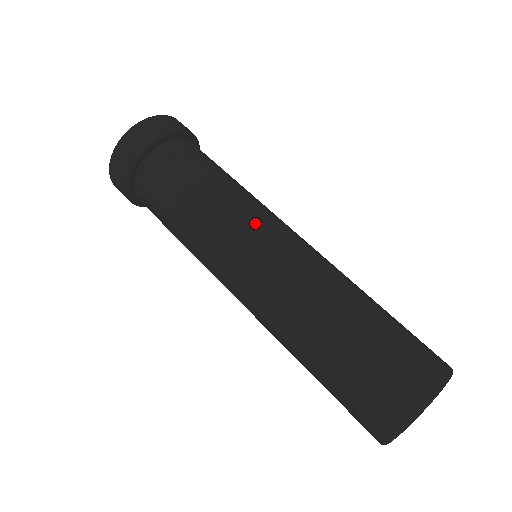
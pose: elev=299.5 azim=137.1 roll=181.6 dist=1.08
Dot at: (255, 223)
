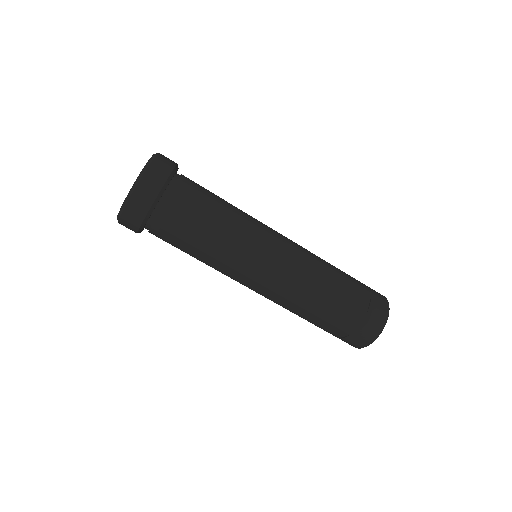
Dot at: (242, 276)
